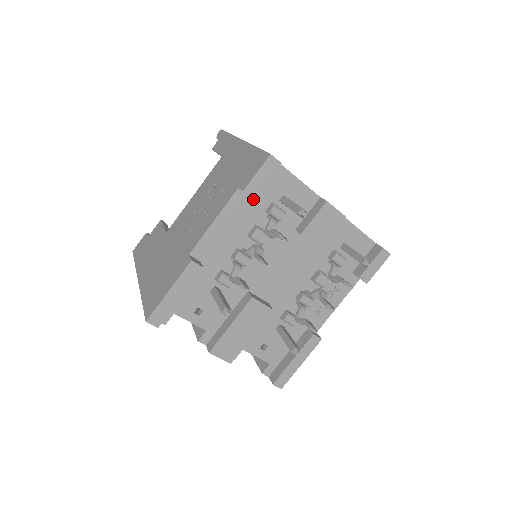
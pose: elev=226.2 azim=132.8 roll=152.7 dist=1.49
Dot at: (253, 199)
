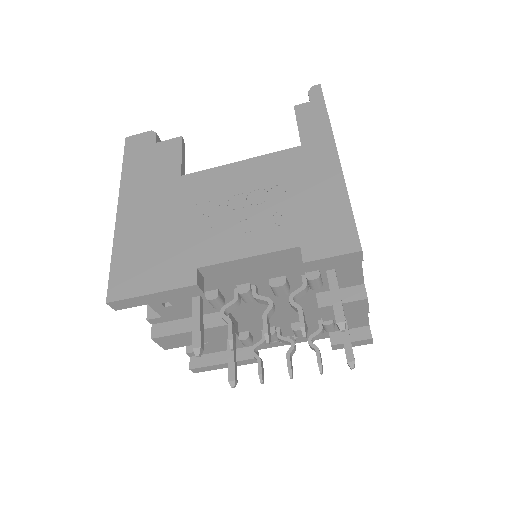
Dot at: occluded
